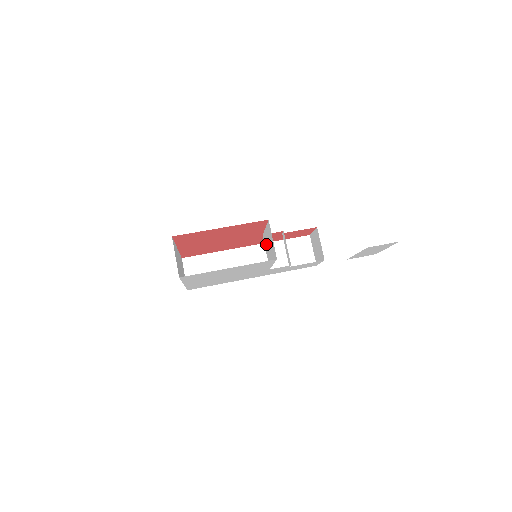
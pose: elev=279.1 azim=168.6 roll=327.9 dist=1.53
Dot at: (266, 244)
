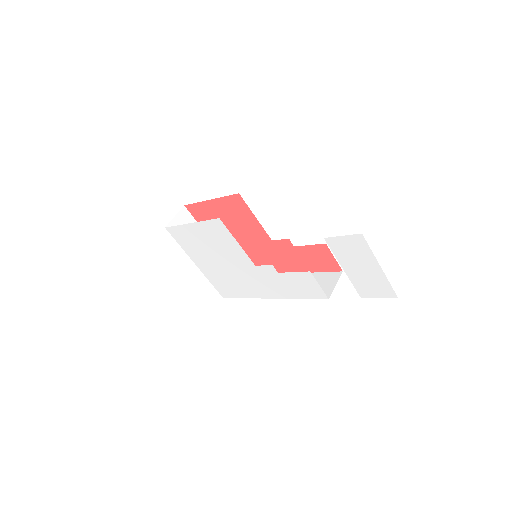
Dot at: occluded
